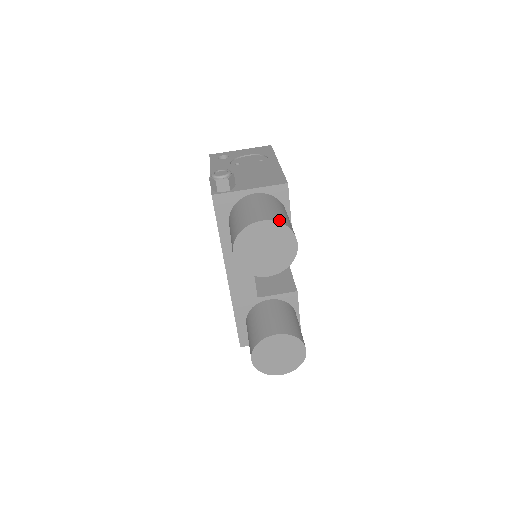
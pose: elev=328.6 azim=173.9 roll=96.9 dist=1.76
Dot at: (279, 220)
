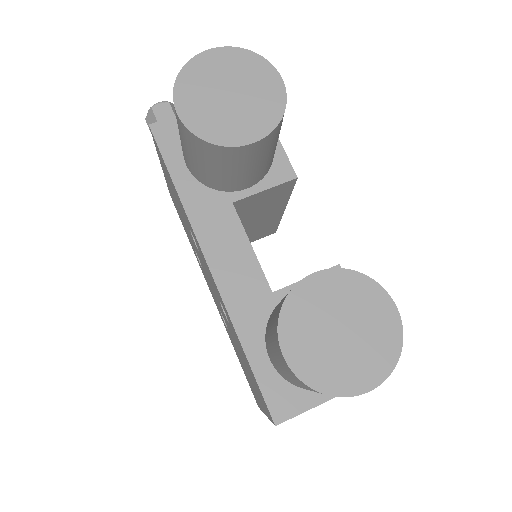
Dot at: (238, 52)
